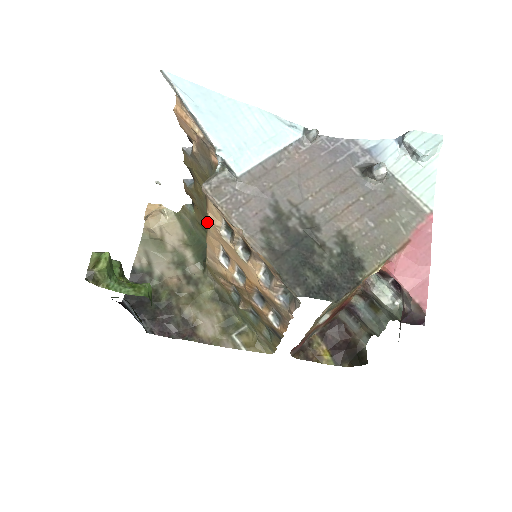
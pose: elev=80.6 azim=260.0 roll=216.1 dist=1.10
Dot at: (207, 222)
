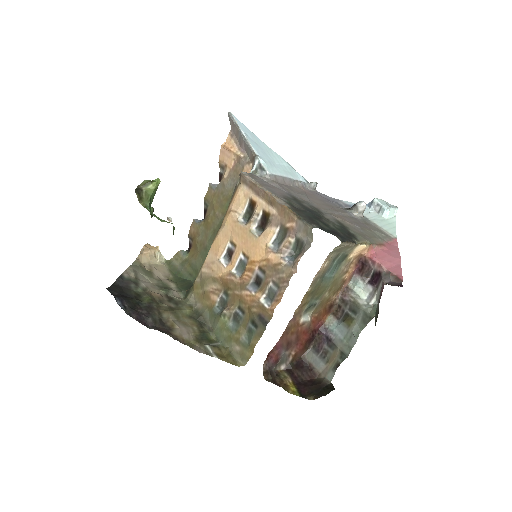
Dot at: (223, 221)
